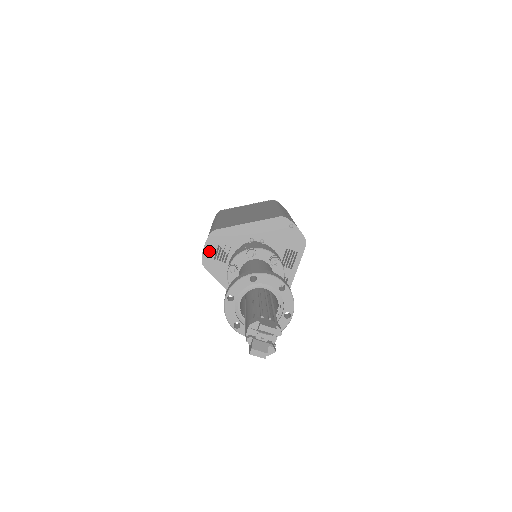
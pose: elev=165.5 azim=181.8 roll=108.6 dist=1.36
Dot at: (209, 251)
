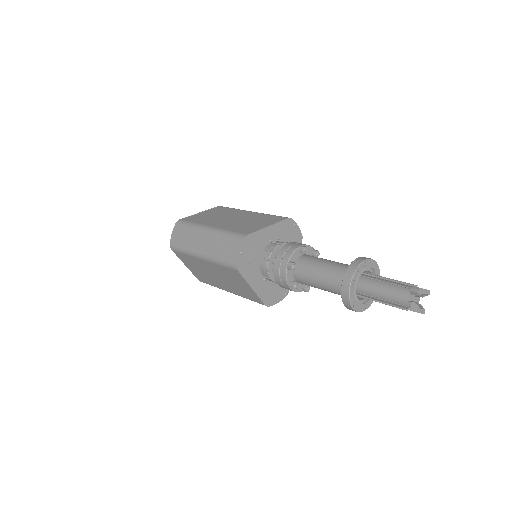
Dot at: (242, 255)
